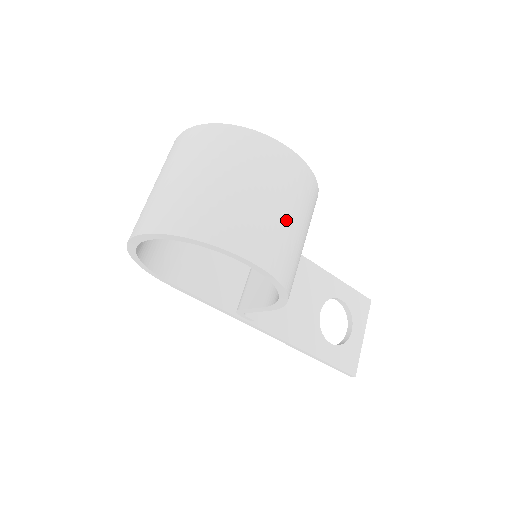
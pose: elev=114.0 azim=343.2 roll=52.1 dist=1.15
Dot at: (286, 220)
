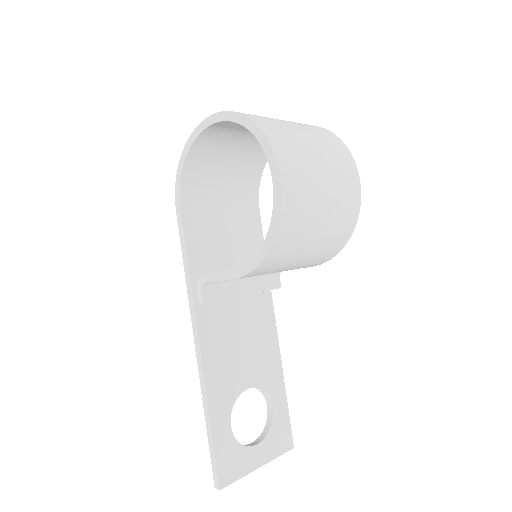
Dot at: (321, 196)
